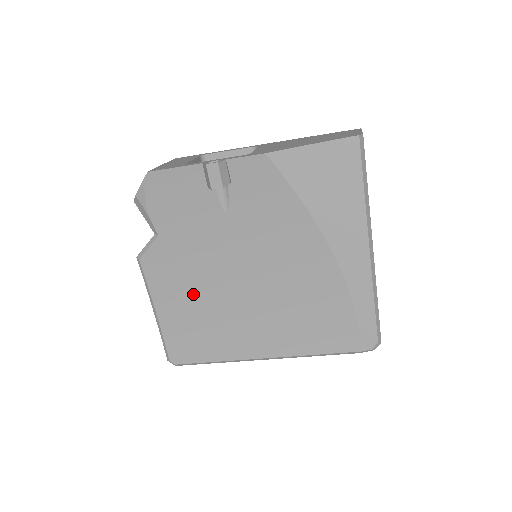
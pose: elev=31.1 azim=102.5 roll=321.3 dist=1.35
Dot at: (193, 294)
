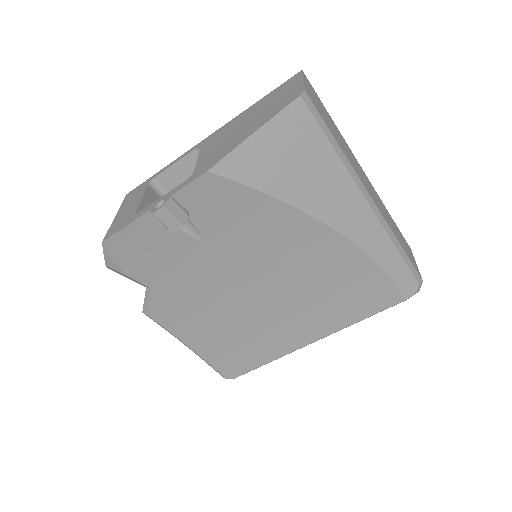
Dot at: (214, 320)
